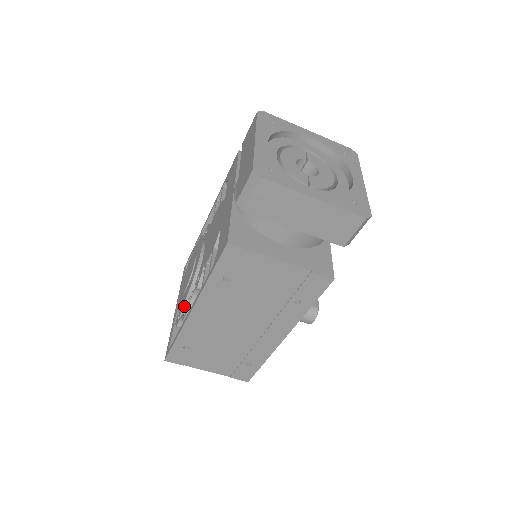
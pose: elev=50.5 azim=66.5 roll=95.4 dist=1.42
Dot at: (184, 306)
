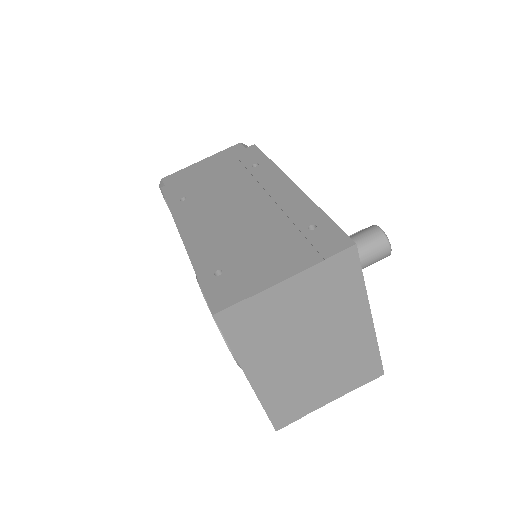
Dot at: occluded
